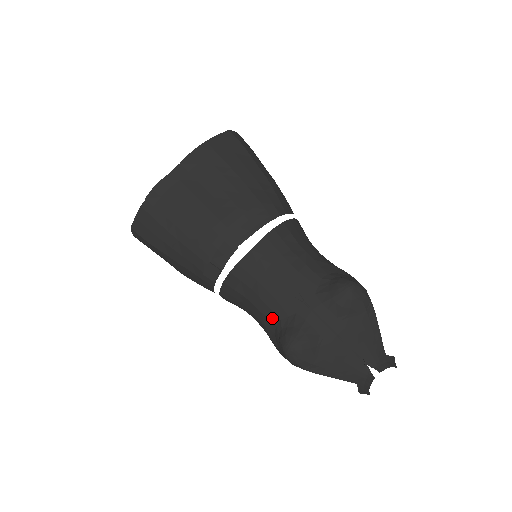
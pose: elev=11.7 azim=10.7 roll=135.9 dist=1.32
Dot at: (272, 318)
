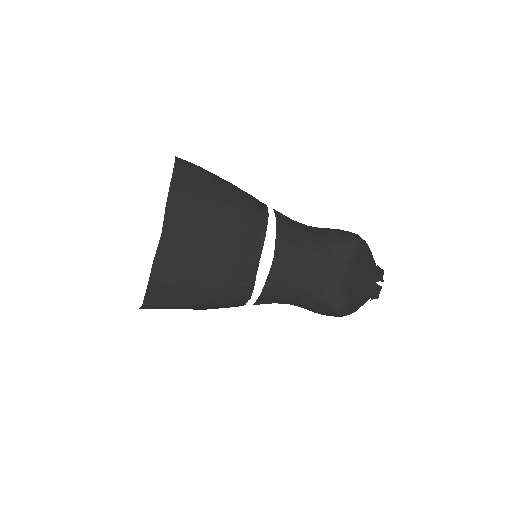
Dot at: (313, 297)
